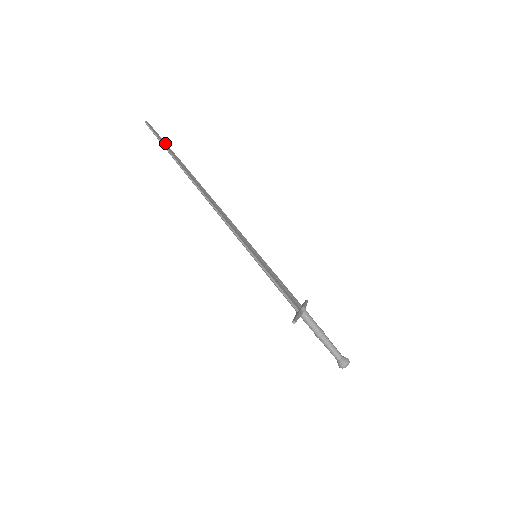
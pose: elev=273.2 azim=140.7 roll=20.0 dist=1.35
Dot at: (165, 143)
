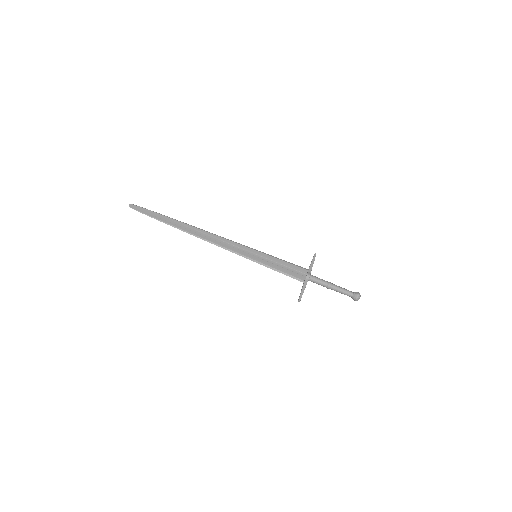
Dot at: (151, 212)
